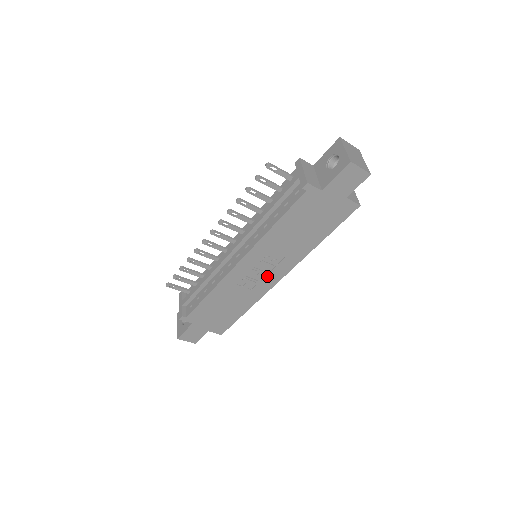
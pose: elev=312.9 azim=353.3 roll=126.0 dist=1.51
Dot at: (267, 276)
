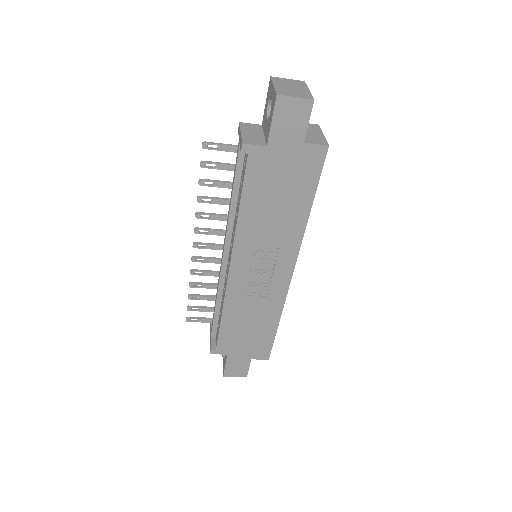
Dot at: (273, 275)
